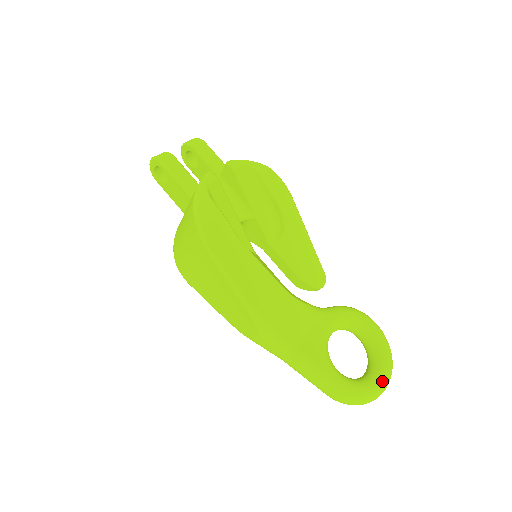
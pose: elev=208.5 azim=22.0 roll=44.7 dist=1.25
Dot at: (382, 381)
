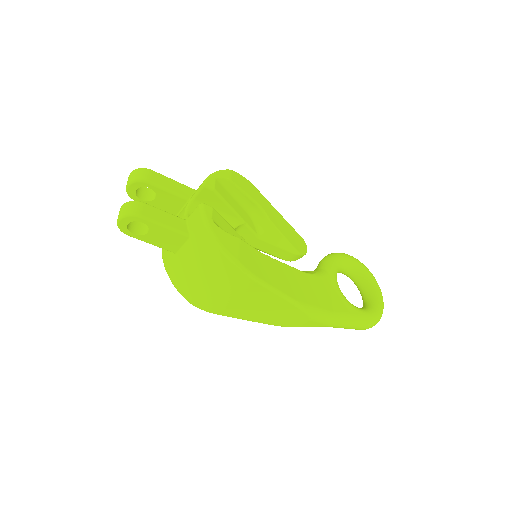
Dot at: (381, 295)
